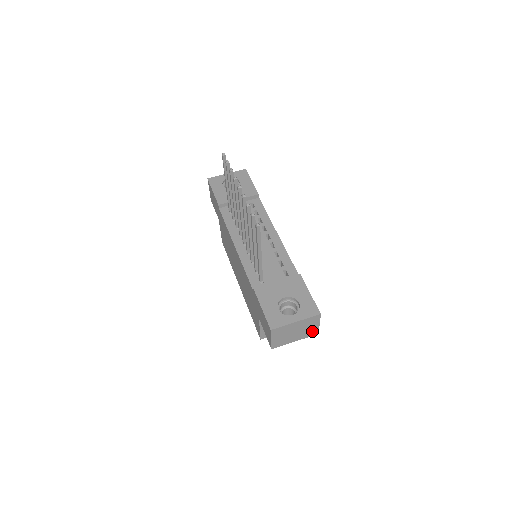
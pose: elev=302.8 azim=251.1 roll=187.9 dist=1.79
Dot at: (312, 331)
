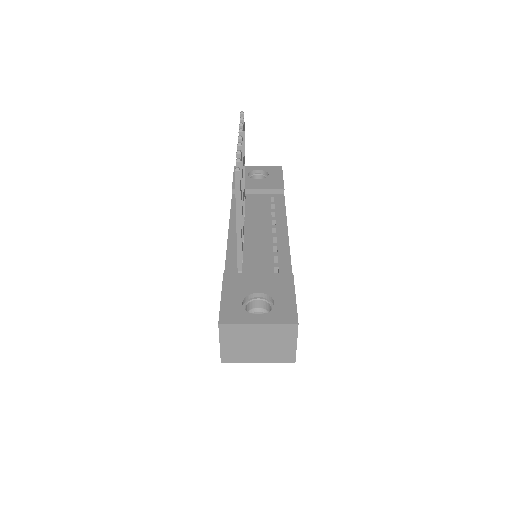
Dot at: (285, 353)
